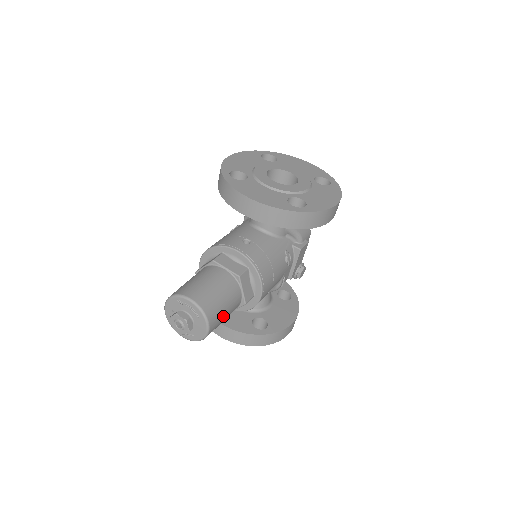
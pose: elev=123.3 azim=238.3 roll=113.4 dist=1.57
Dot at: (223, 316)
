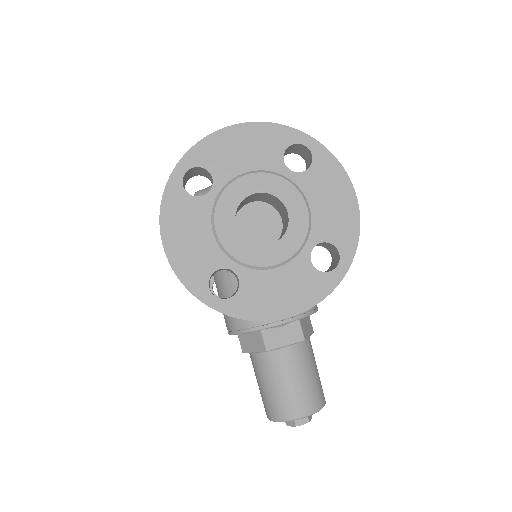
Dot at: (318, 374)
